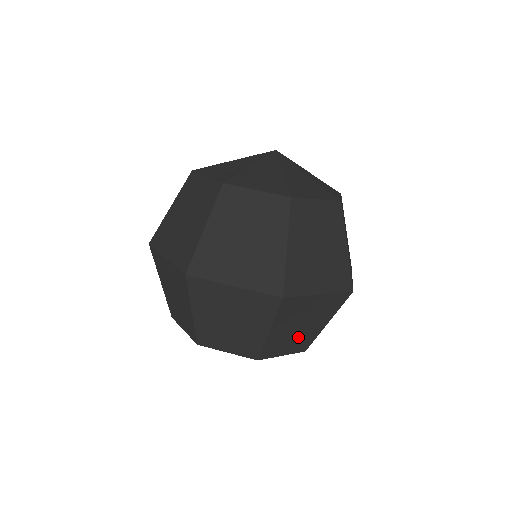
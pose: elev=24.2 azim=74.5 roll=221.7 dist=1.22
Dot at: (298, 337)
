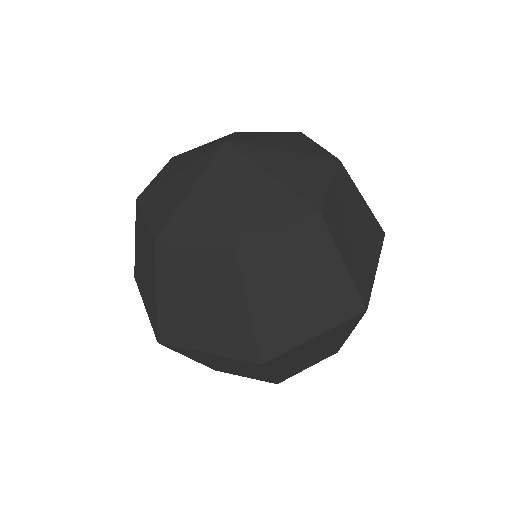
Dot at: (316, 356)
